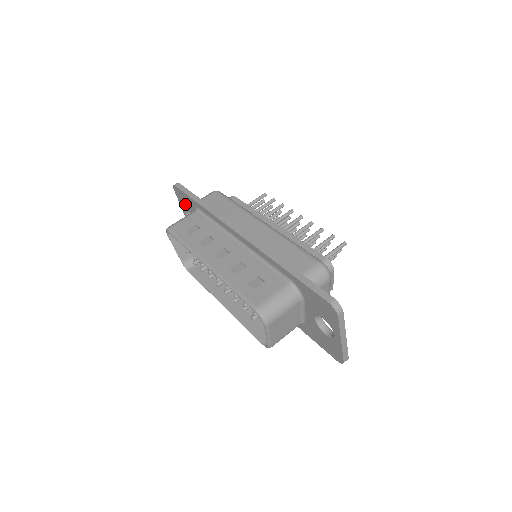
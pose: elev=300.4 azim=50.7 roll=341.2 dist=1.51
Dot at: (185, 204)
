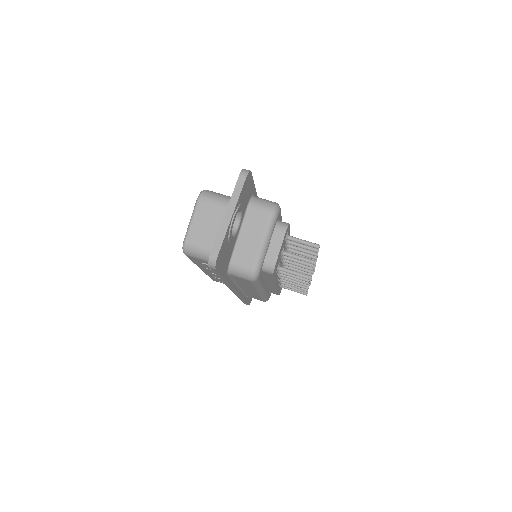
Dot at: occluded
